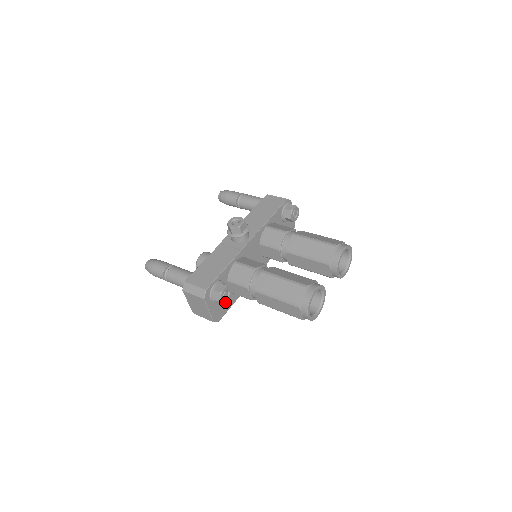
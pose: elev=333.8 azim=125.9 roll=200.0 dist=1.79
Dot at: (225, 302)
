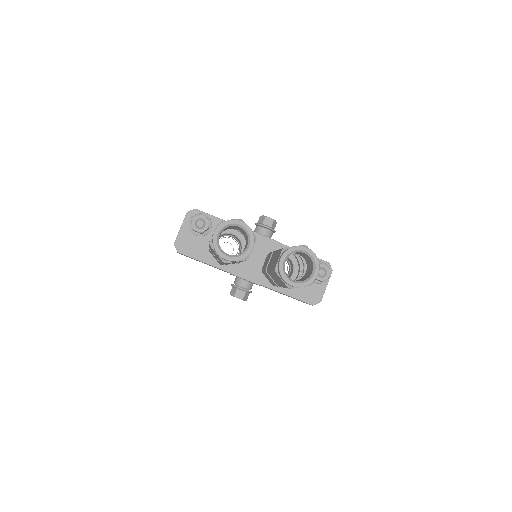
Dot at: (194, 228)
